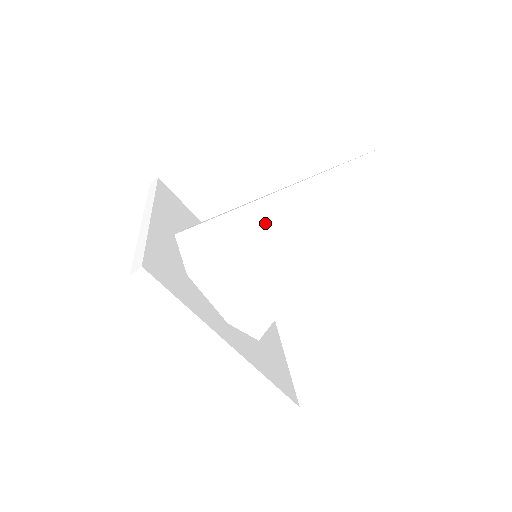
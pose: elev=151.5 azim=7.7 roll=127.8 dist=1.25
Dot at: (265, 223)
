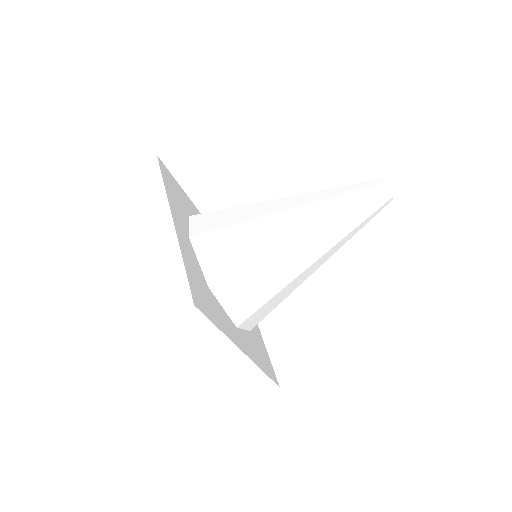
Dot at: (282, 243)
